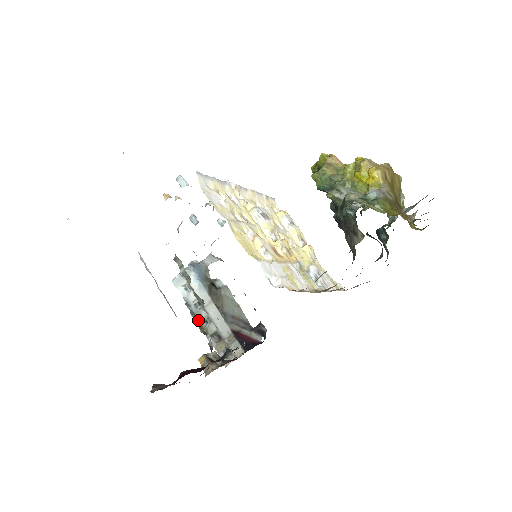
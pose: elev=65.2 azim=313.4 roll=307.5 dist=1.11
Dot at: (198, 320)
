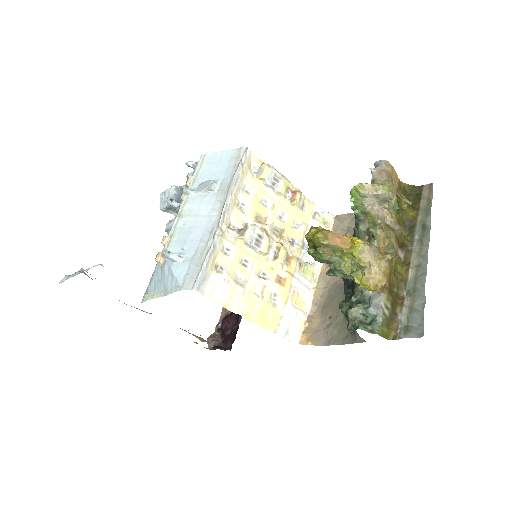
Dot at: occluded
